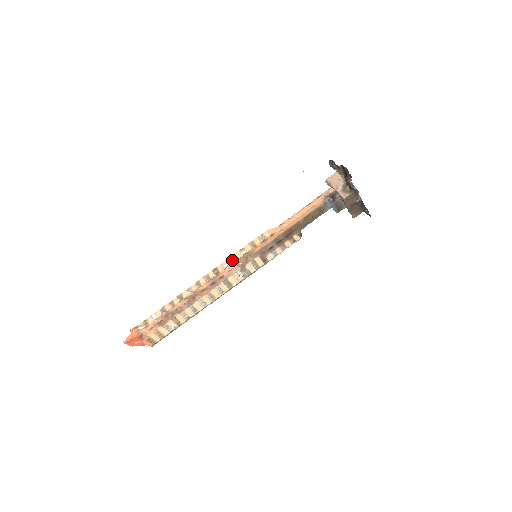
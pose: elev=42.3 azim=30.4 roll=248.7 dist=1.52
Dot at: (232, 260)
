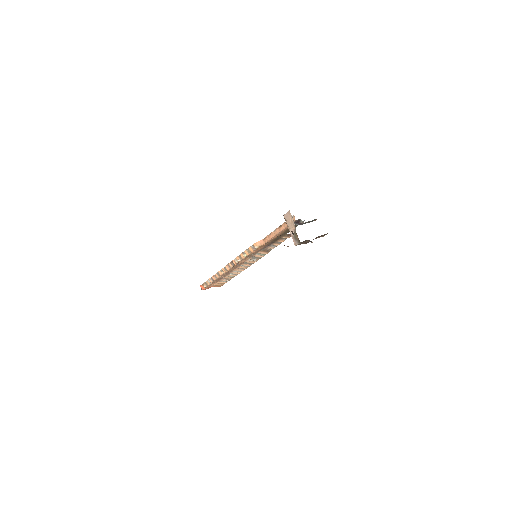
Dot at: (239, 259)
